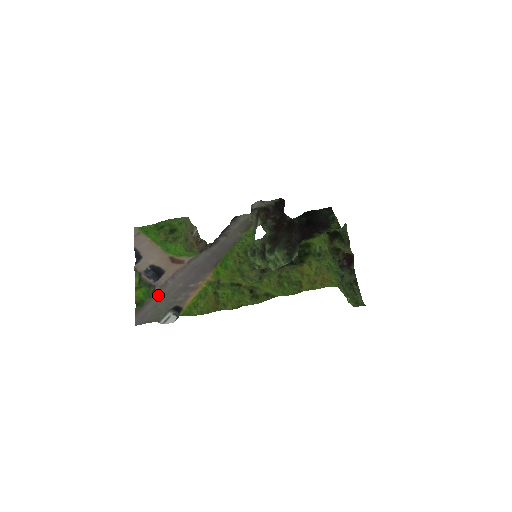
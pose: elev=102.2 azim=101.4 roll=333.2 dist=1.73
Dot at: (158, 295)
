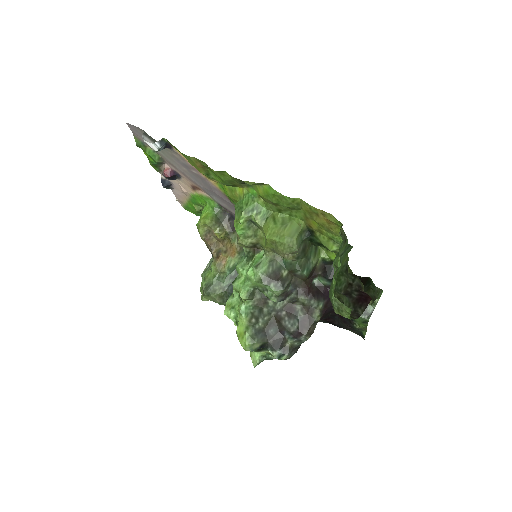
Dot at: (162, 154)
